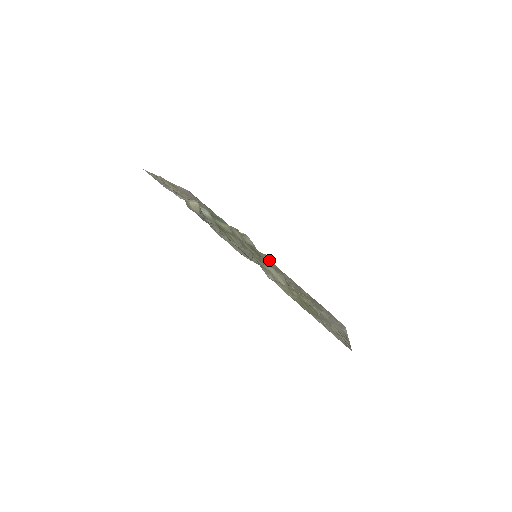
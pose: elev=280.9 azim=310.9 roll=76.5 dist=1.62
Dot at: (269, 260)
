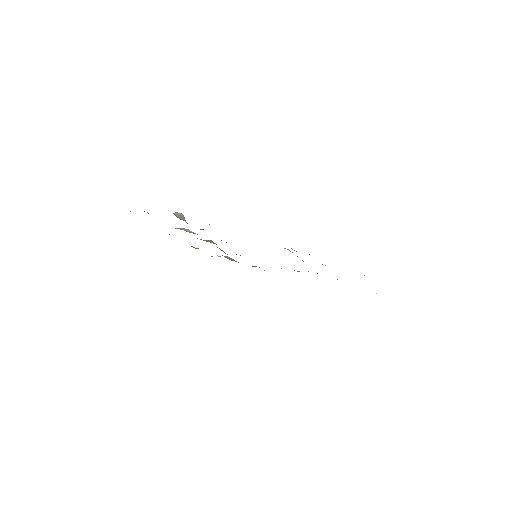
Dot at: occluded
